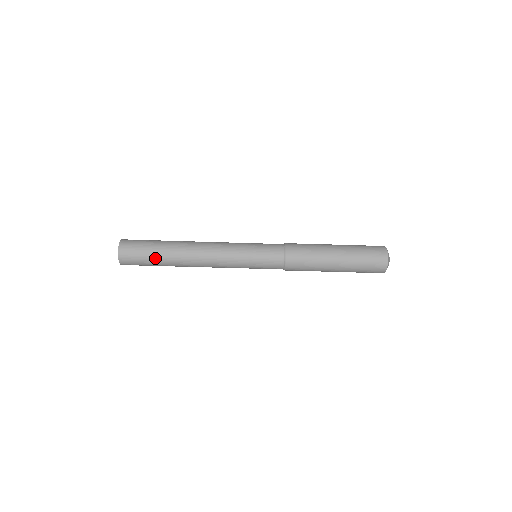
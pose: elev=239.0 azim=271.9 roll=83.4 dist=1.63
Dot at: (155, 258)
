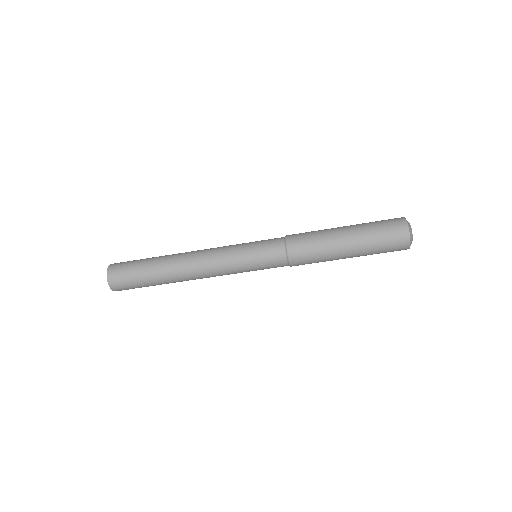
Dot at: (148, 283)
